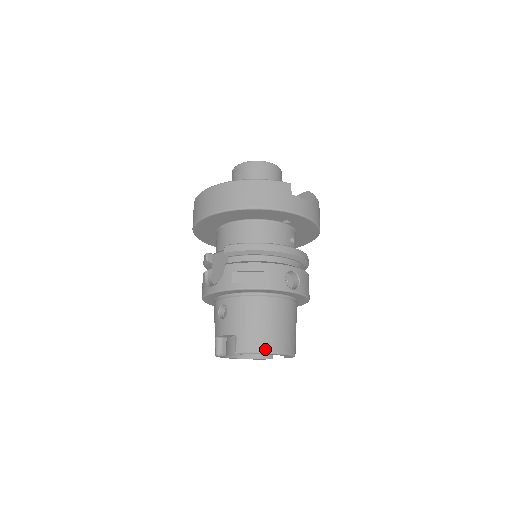
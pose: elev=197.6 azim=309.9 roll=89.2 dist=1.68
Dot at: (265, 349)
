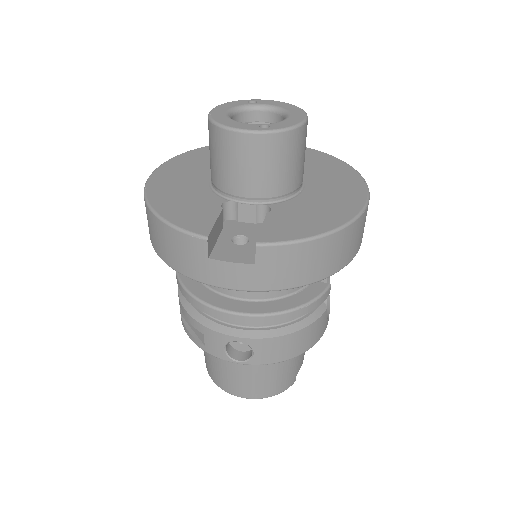
Dot at: (222, 387)
